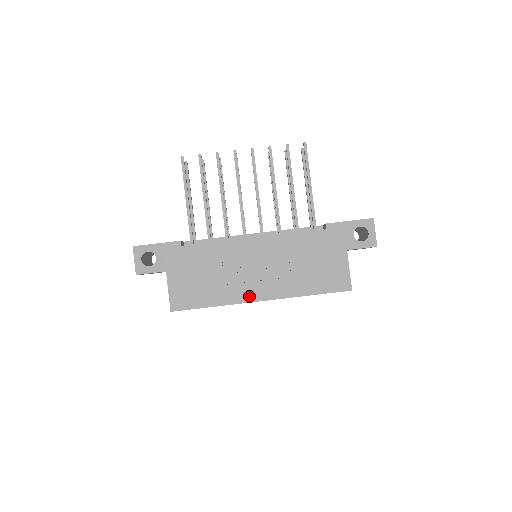
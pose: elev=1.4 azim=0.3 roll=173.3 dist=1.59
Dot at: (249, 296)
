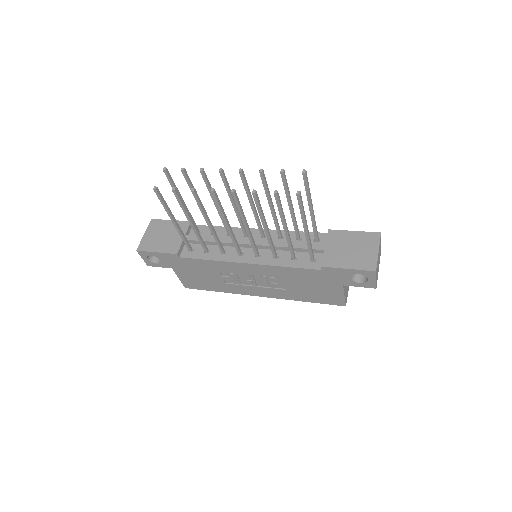
Dot at: (249, 292)
